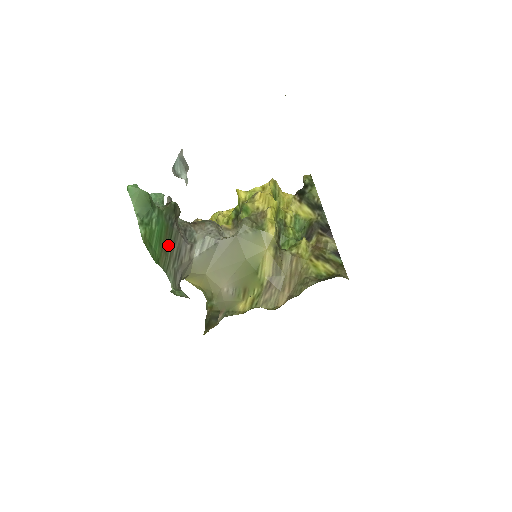
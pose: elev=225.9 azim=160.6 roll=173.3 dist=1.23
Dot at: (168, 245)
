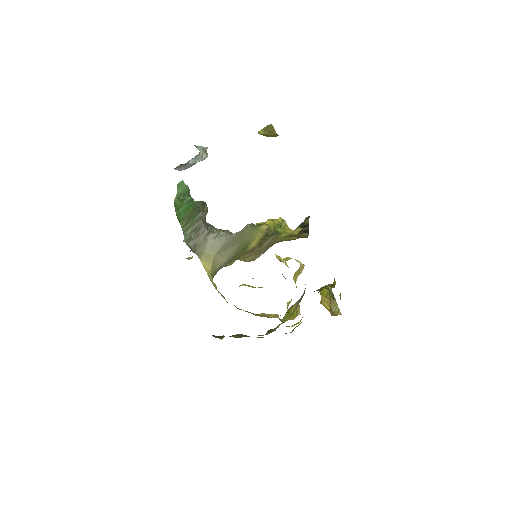
Dot at: (191, 219)
